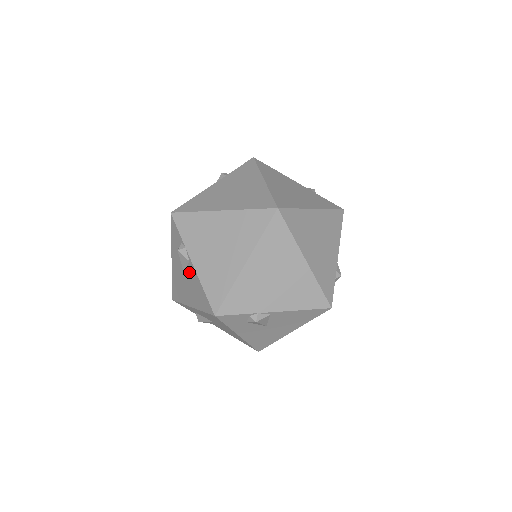
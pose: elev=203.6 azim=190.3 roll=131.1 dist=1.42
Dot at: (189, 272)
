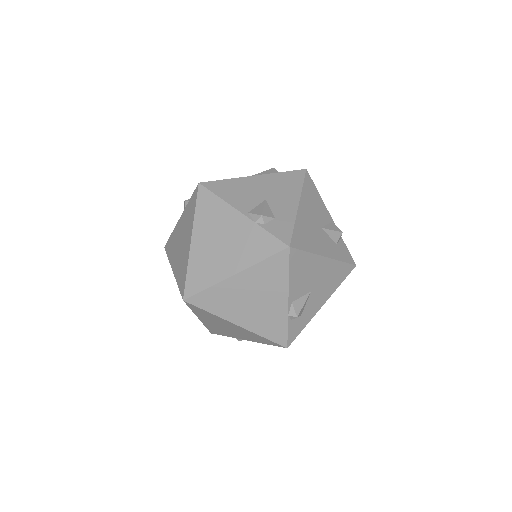
Dot at: occluded
